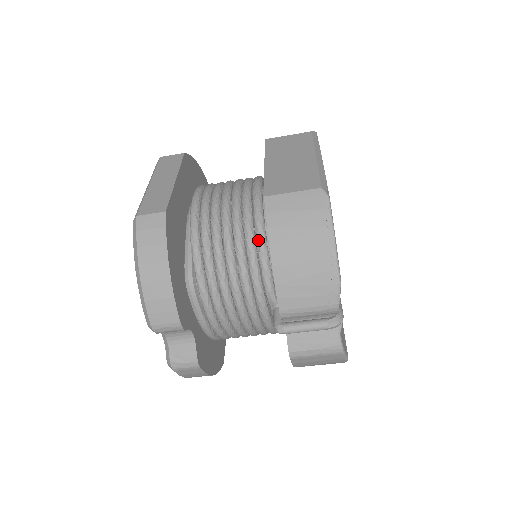
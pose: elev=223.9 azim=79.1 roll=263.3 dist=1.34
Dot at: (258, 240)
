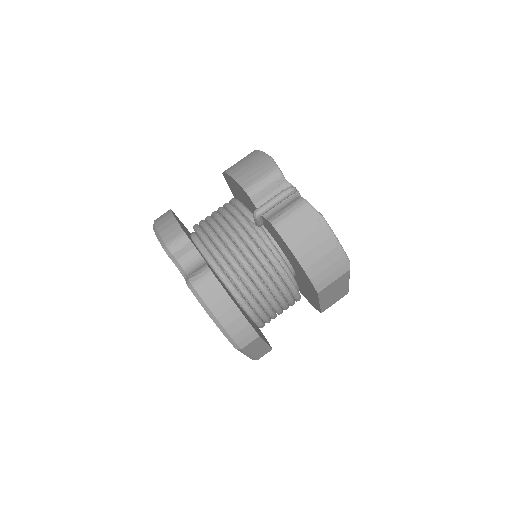
Dot at: (232, 201)
